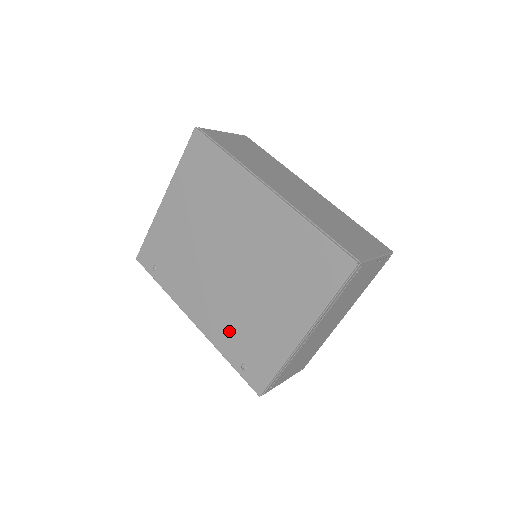
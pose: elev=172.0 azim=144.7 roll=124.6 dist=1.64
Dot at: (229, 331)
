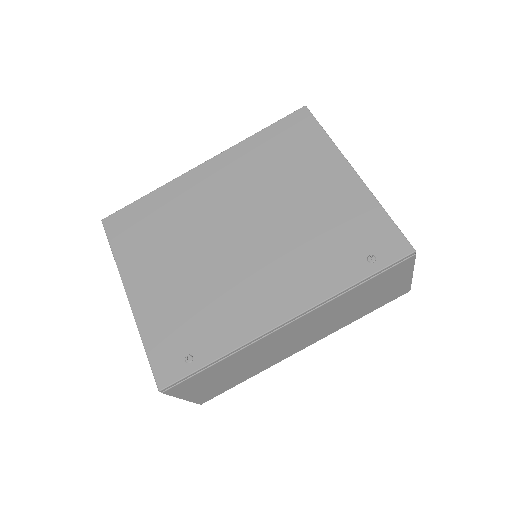
Dot at: (319, 263)
